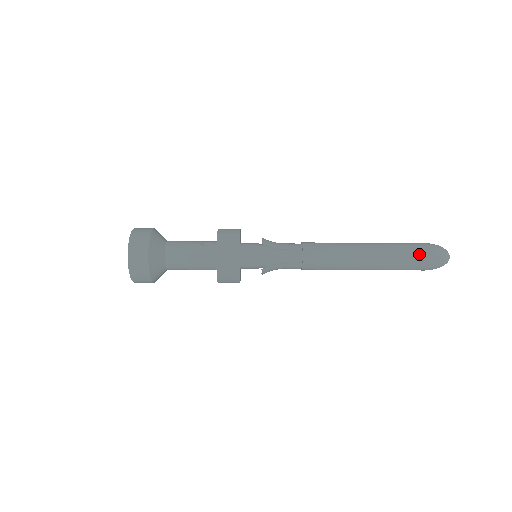
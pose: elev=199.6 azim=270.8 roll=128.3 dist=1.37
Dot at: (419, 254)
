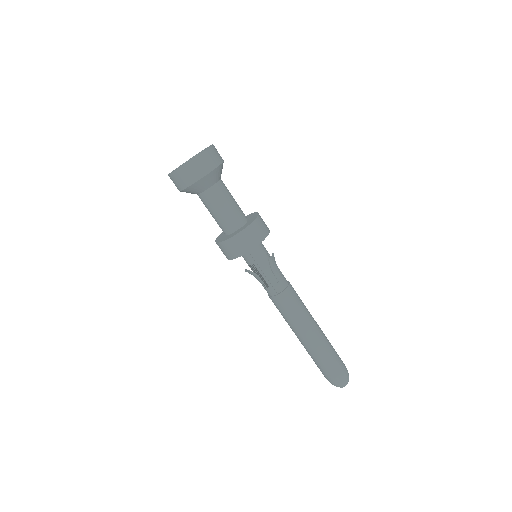
Dot at: occluded
